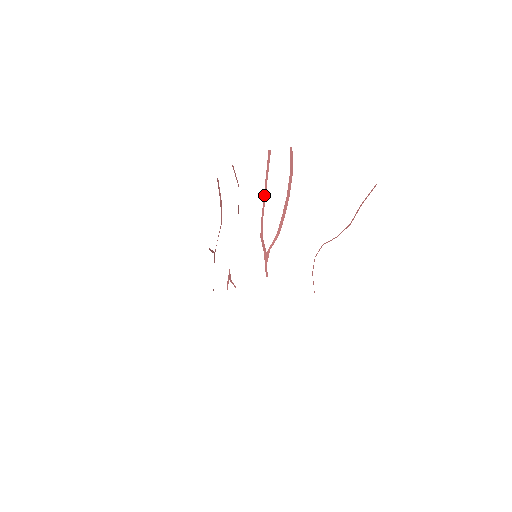
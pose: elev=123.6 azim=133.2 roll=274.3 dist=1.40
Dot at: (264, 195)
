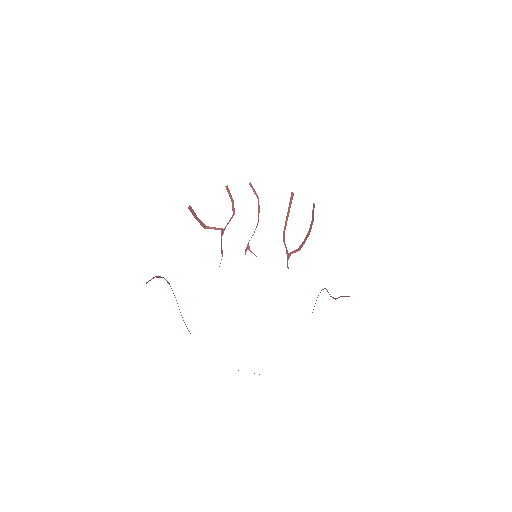
Dot at: (287, 217)
